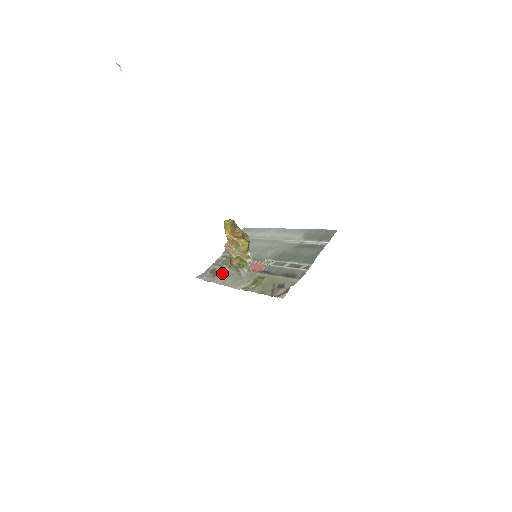
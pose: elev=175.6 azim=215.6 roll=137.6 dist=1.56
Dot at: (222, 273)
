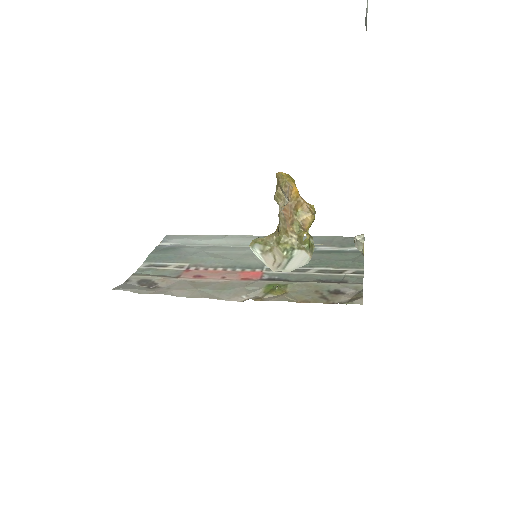
Dot at: (173, 283)
